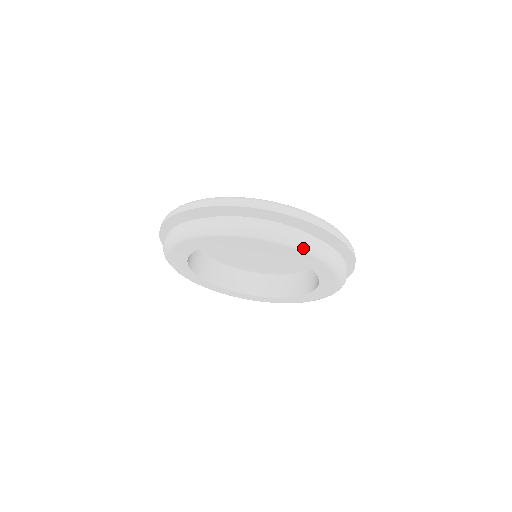
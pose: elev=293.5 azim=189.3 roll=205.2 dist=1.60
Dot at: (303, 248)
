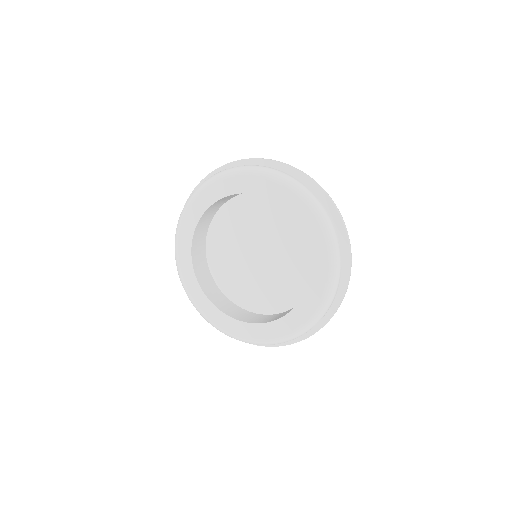
Dot at: (320, 216)
